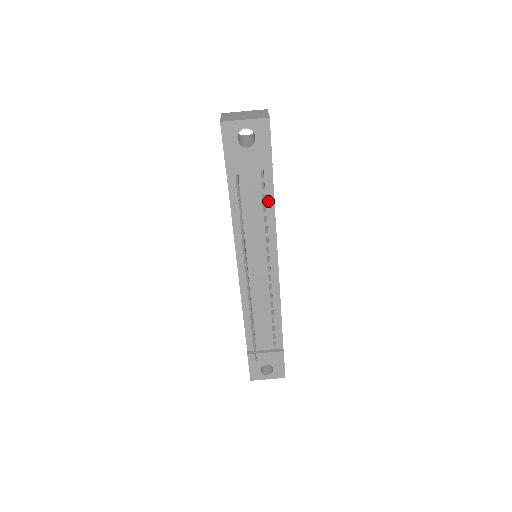
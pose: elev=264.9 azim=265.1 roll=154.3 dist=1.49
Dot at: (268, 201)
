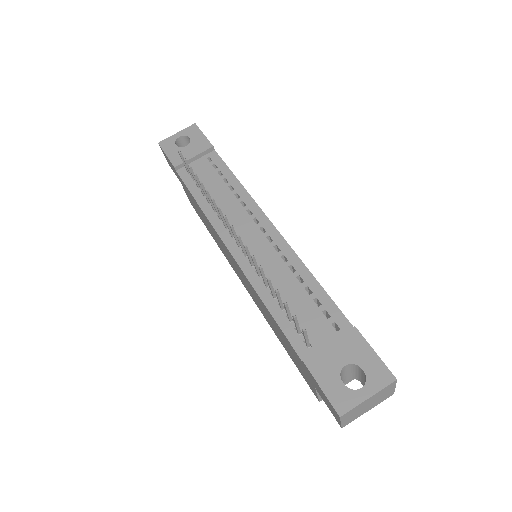
Dot at: (226, 174)
